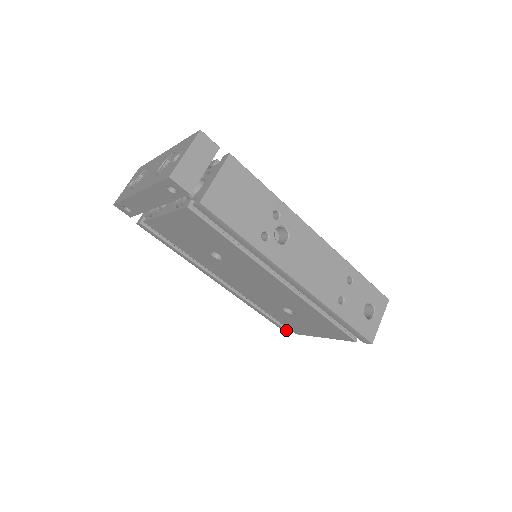
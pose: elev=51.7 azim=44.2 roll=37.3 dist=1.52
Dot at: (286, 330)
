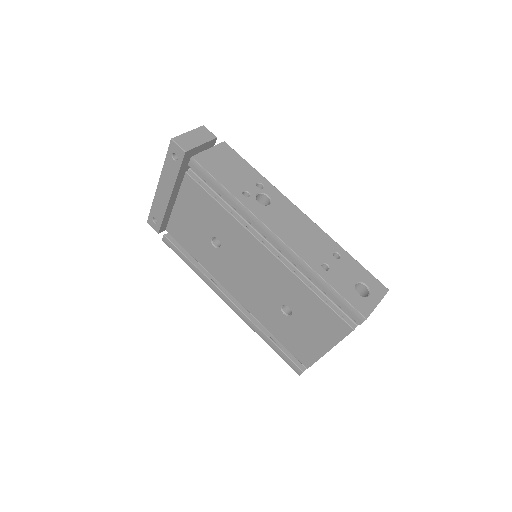
Dot at: (298, 367)
